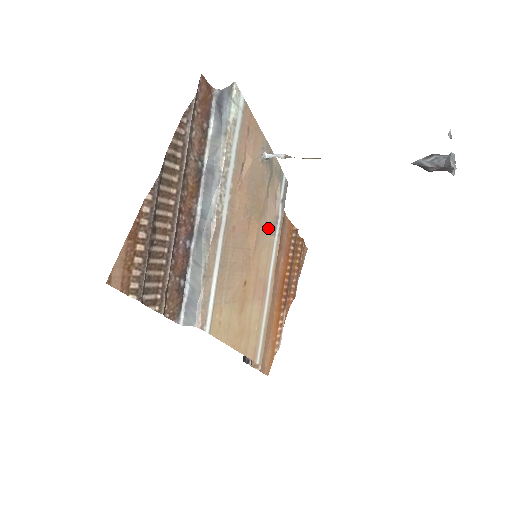
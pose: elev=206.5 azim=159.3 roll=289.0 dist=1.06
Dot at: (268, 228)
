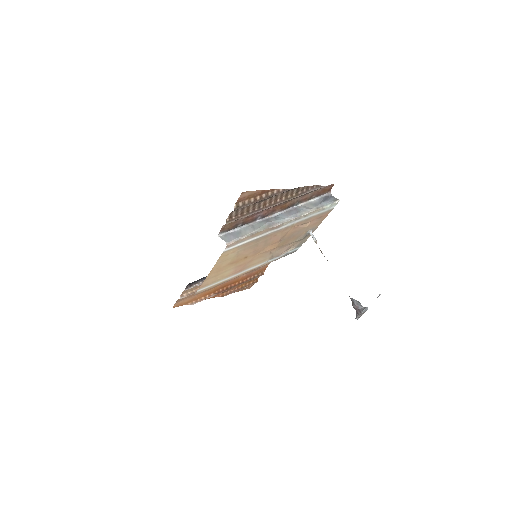
Dot at: (273, 254)
